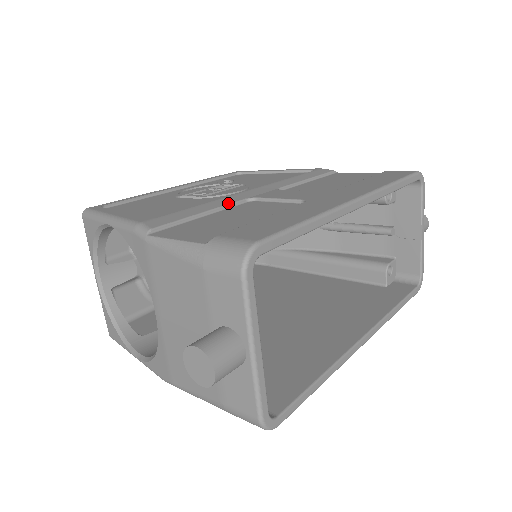
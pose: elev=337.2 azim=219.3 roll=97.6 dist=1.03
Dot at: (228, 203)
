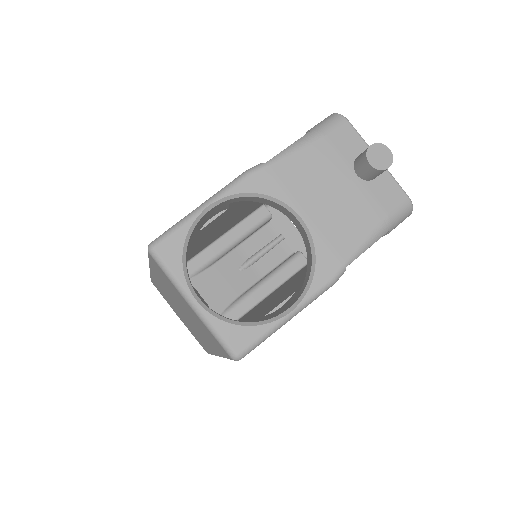
Dot at: occluded
